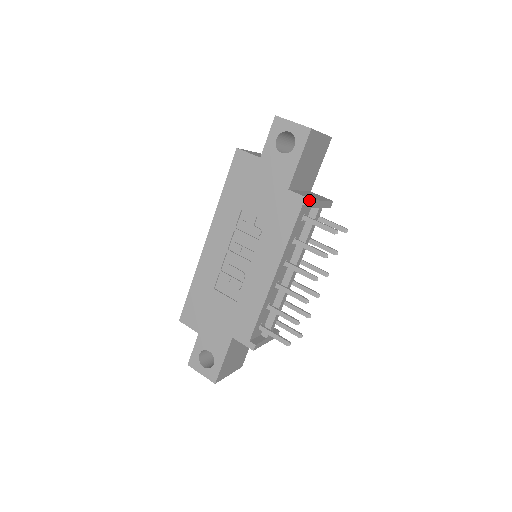
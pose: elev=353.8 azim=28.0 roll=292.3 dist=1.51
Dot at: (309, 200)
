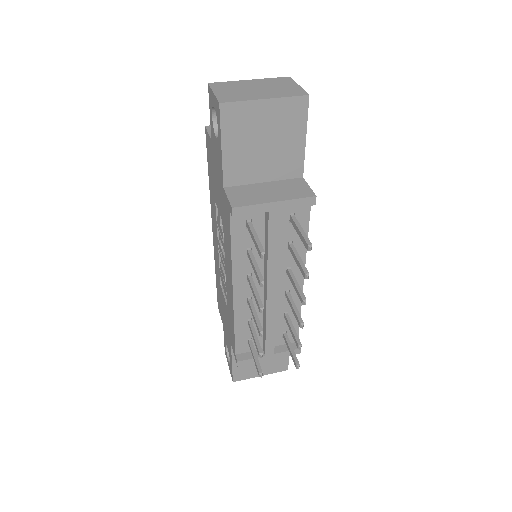
Dot at: (230, 207)
